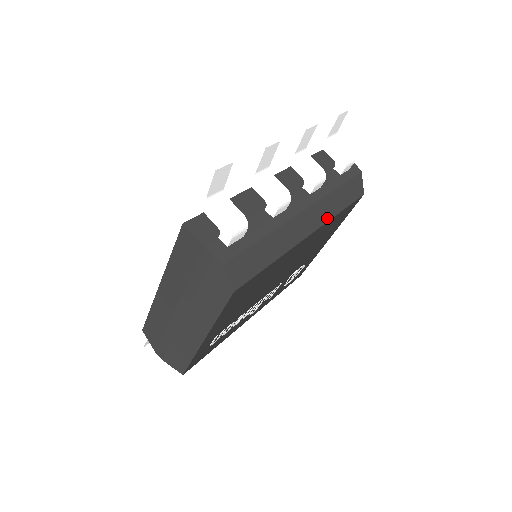
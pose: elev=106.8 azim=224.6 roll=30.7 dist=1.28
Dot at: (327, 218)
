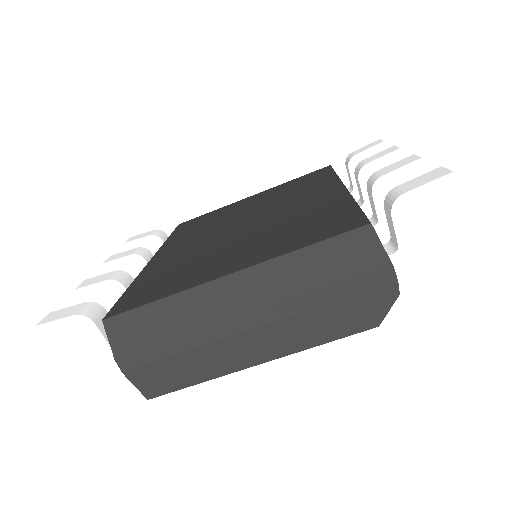
Dot at: occluded
